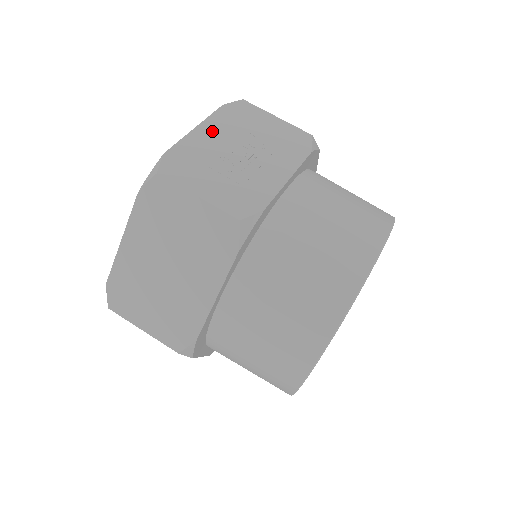
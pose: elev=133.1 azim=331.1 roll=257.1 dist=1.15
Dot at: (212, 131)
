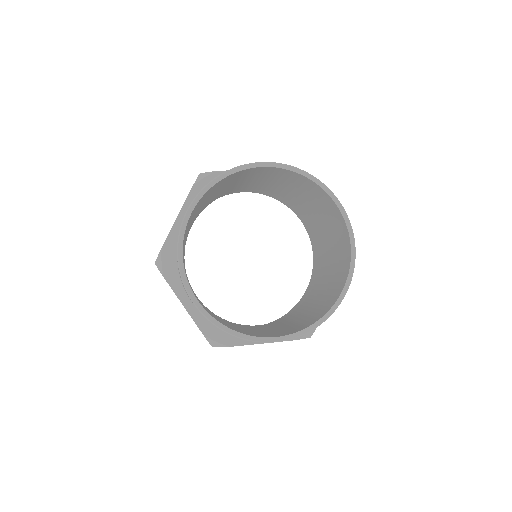
Dot at: occluded
